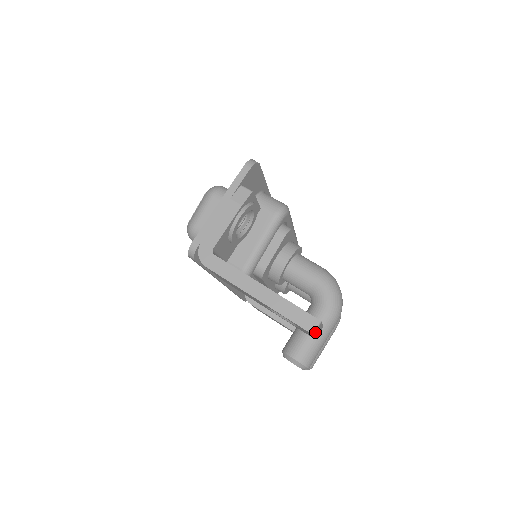
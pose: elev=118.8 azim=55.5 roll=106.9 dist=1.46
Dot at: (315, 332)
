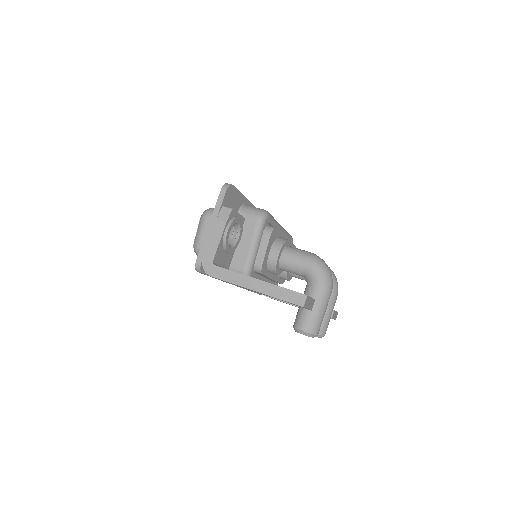
Dot at: (305, 305)
